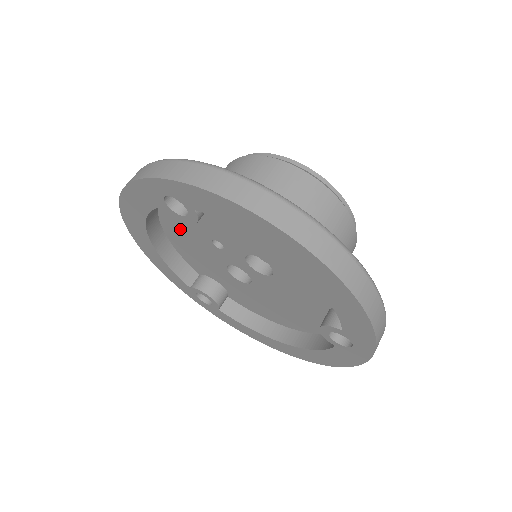
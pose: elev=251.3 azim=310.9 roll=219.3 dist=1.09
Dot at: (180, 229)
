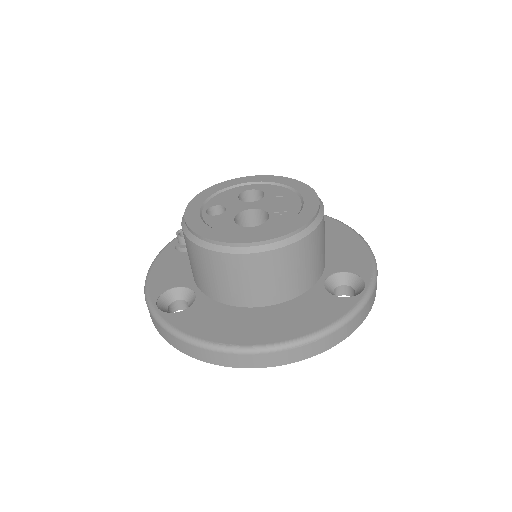
Dot at: occluded
